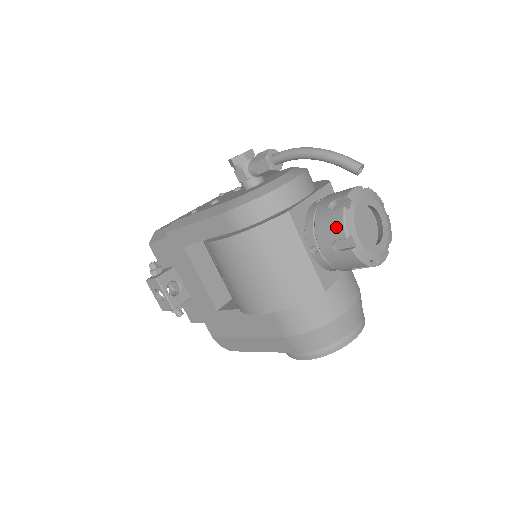
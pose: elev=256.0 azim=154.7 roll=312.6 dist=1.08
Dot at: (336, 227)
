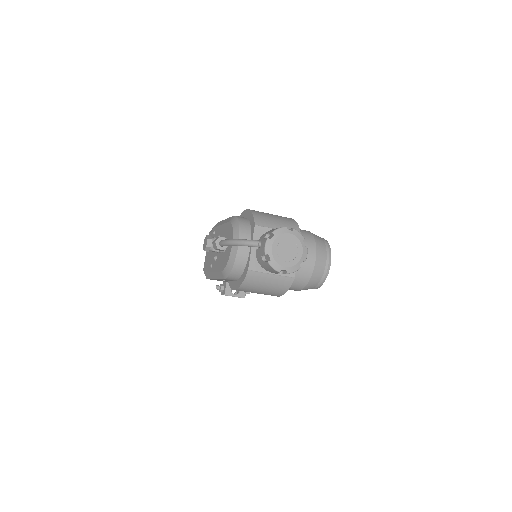
Dot at: (272, 270)
